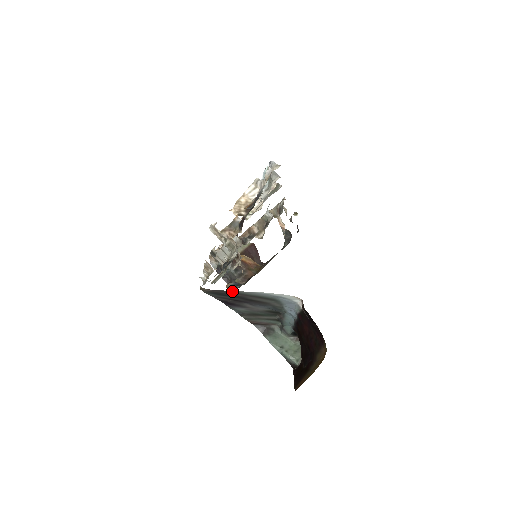
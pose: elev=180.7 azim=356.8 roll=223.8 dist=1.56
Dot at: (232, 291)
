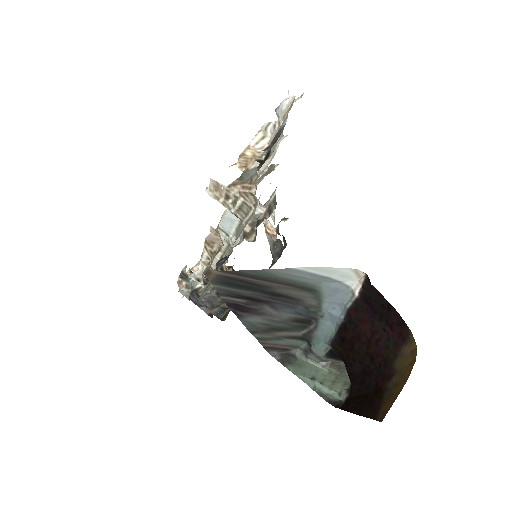
Dot at: (258, 271)
